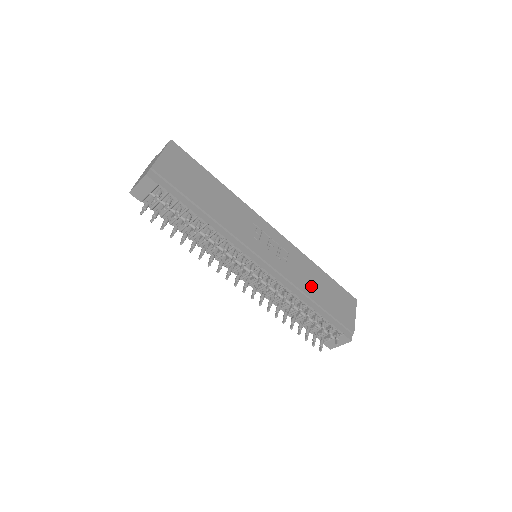
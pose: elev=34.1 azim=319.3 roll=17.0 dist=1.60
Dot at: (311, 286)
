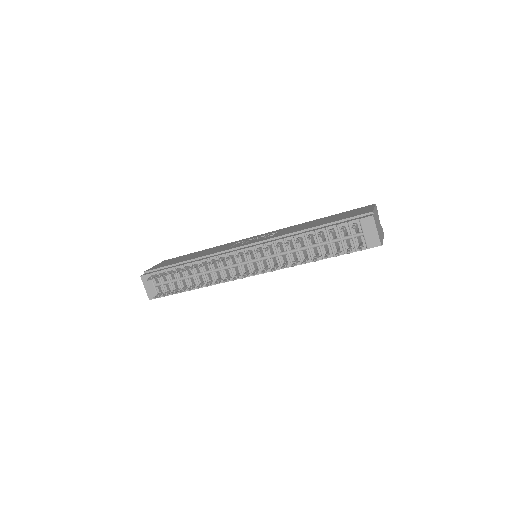
Dot at: occluded
